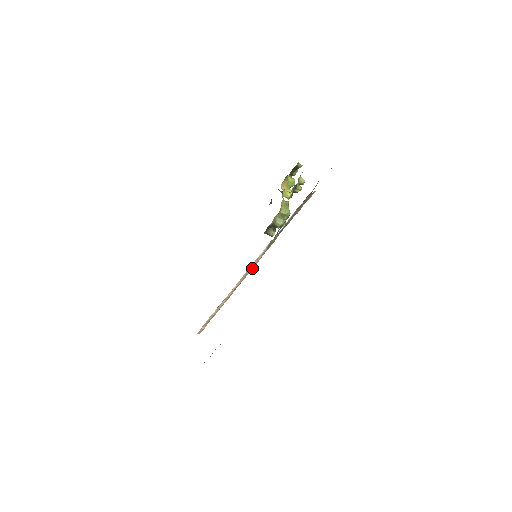
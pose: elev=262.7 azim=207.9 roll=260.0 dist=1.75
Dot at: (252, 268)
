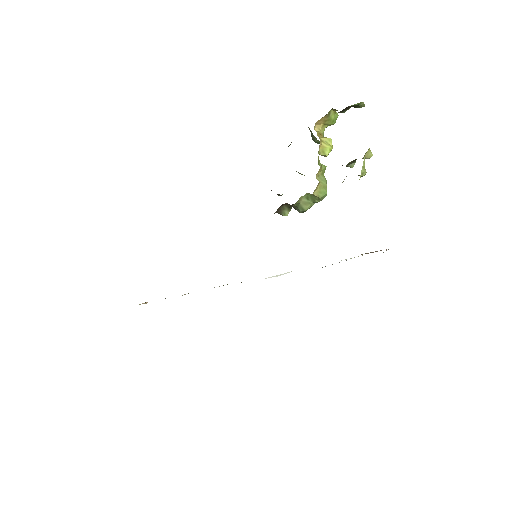
Dot at: occluded
